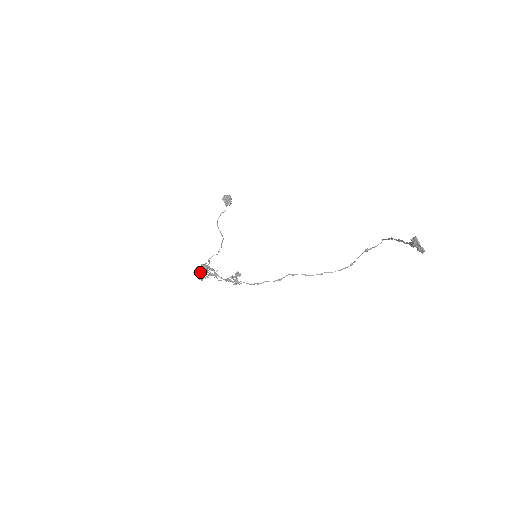
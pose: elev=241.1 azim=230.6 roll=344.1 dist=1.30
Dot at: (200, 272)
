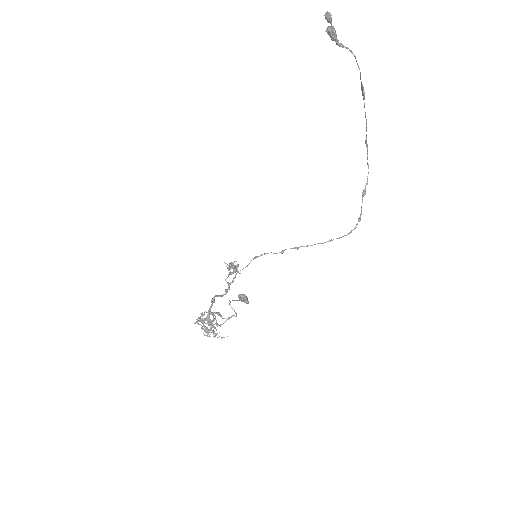
Dot at: (202, 319)
